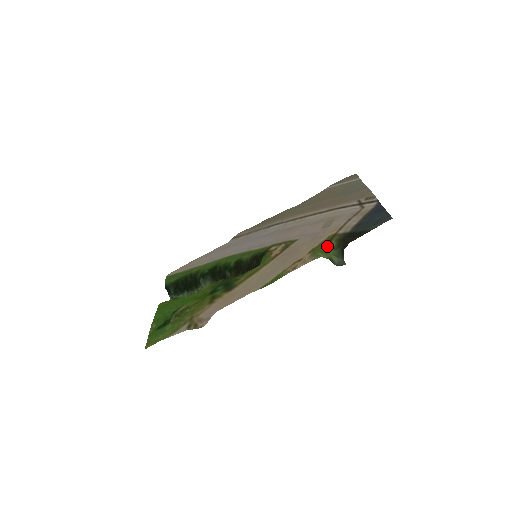
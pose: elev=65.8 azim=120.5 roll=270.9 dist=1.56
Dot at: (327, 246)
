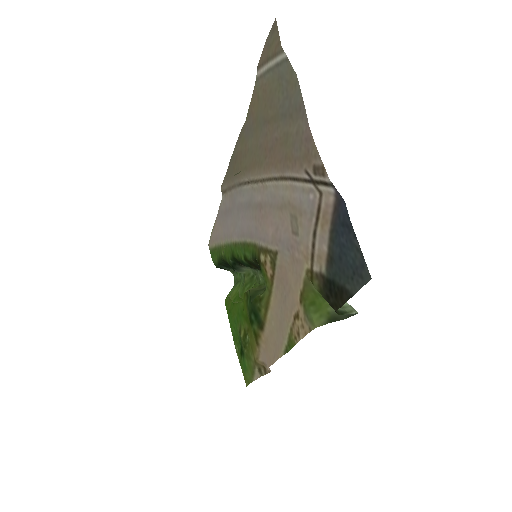
Dot at: (314, 289)
